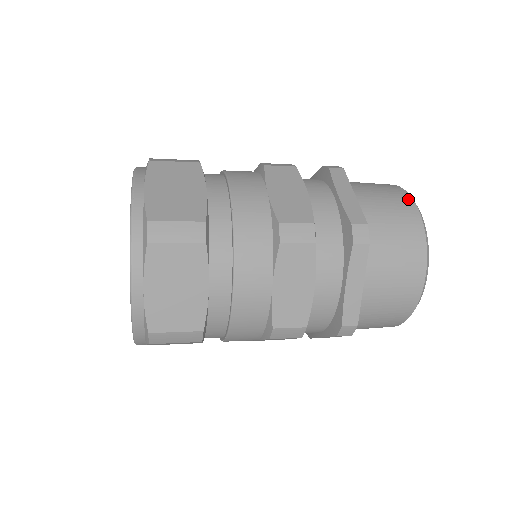
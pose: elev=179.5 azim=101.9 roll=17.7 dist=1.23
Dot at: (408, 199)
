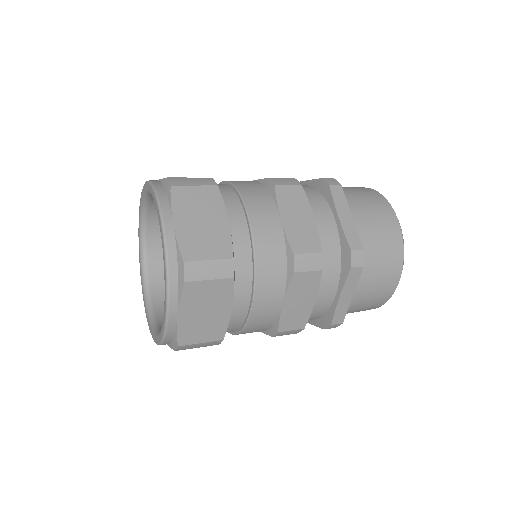
Dot at: occluded
